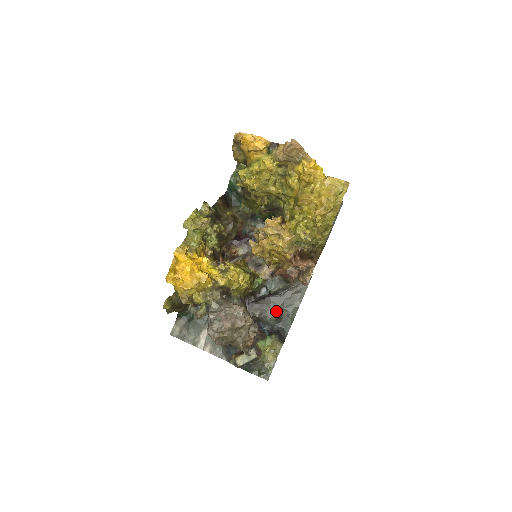
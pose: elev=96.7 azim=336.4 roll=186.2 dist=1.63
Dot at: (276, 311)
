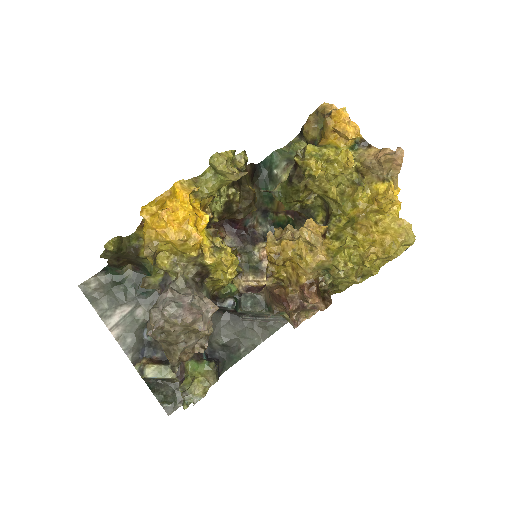
Dot at: (228, 335)
